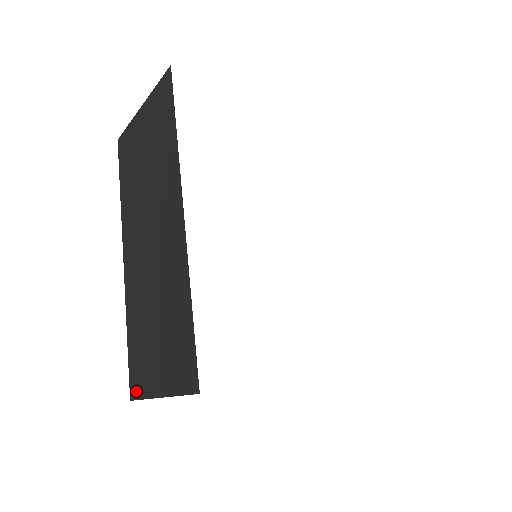
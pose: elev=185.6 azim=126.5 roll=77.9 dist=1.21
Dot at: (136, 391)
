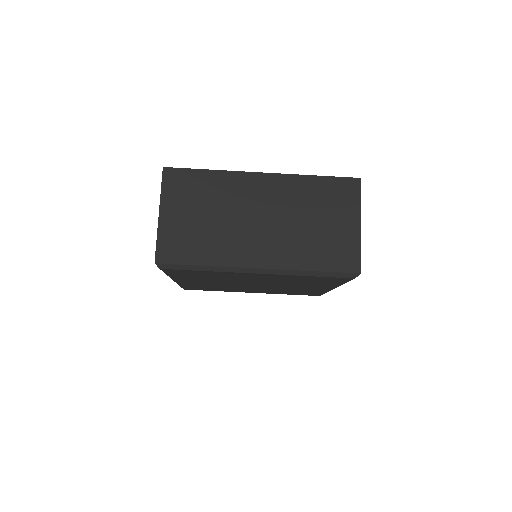
Dot at: occluded
